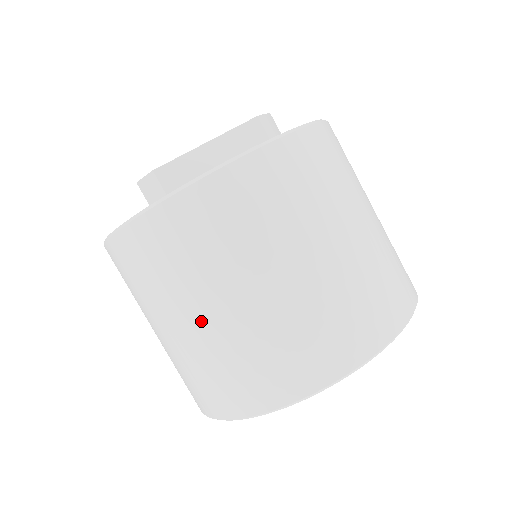
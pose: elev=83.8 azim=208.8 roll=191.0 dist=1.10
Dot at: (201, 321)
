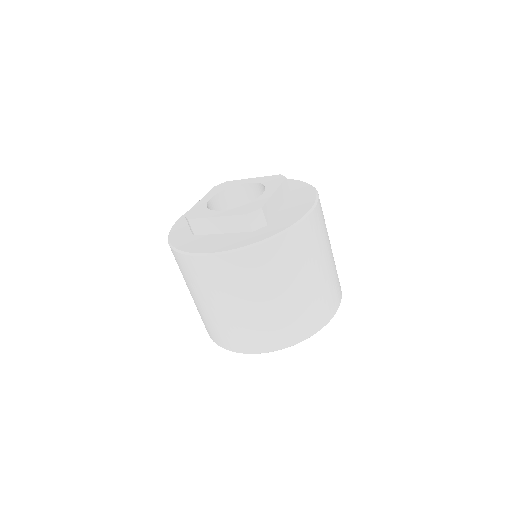
Dot at: (297, 291)
